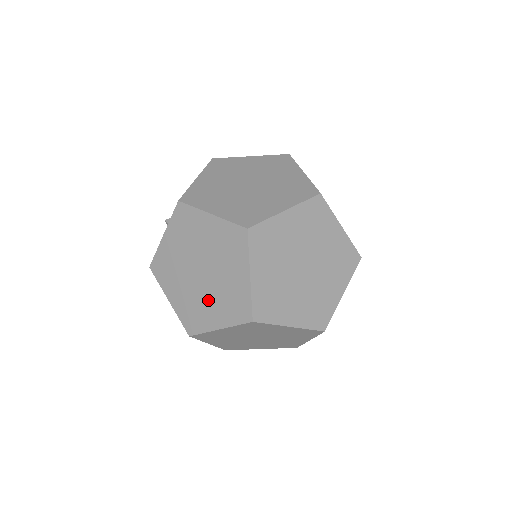
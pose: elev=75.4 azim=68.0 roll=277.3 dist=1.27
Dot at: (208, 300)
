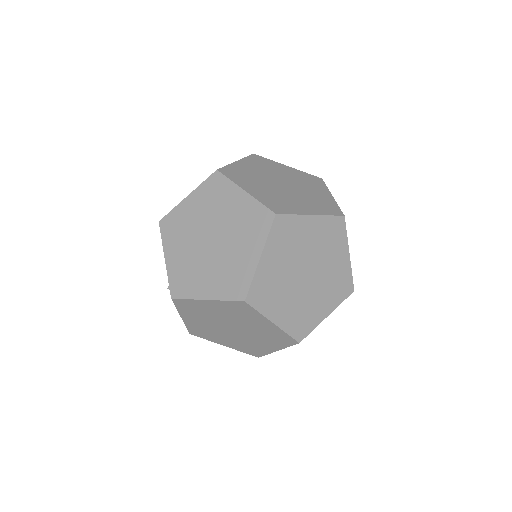
Dot at: (253, 340)
